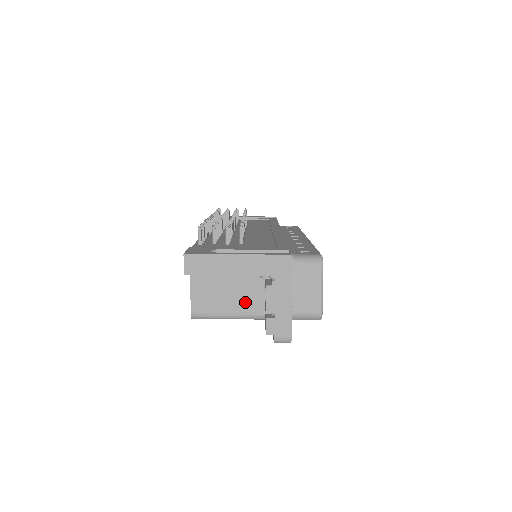
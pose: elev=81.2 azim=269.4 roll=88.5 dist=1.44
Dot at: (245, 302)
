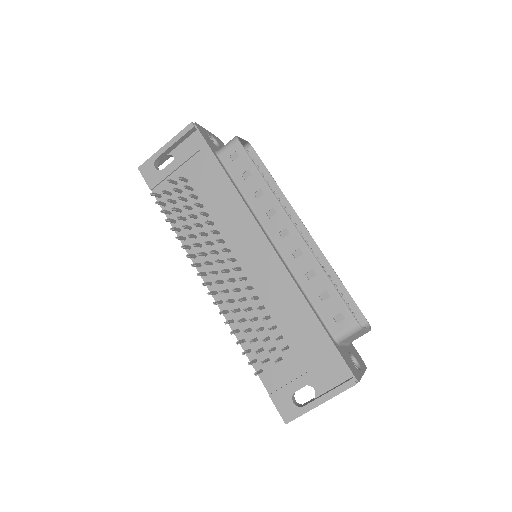
Dot at: occluded
